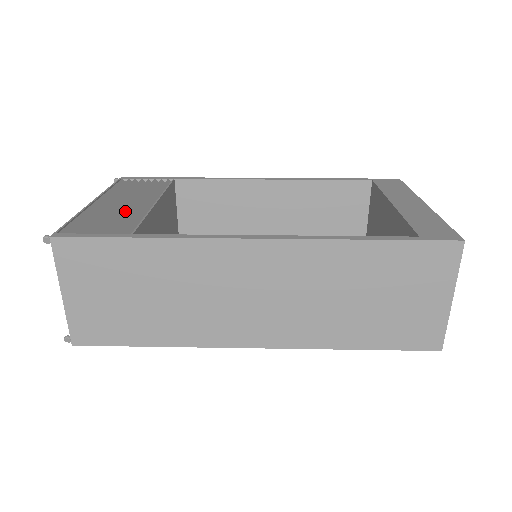
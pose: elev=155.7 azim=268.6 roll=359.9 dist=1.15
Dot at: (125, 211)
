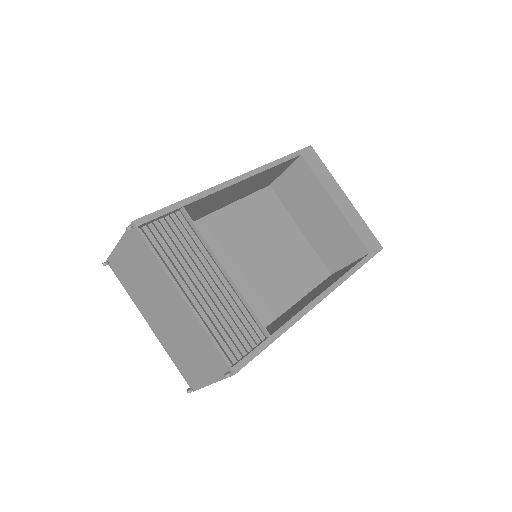
Dot at: (228, 303)
